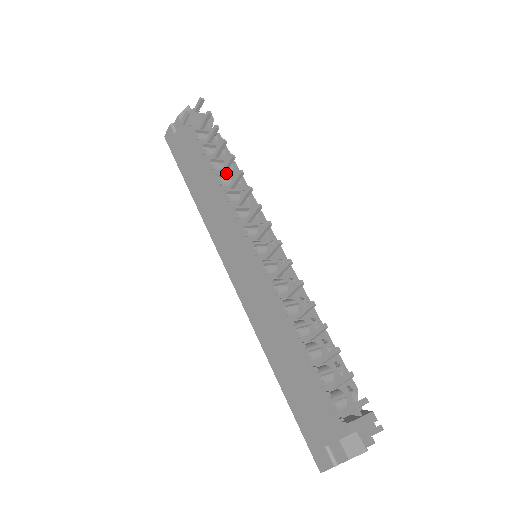
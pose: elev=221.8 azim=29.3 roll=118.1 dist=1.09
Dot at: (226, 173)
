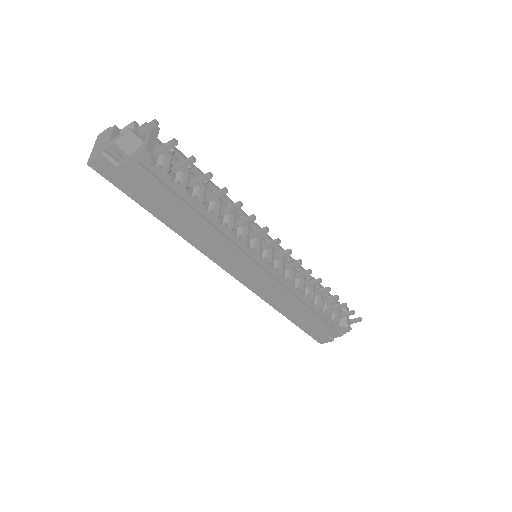
Dot at: (220, 206)
